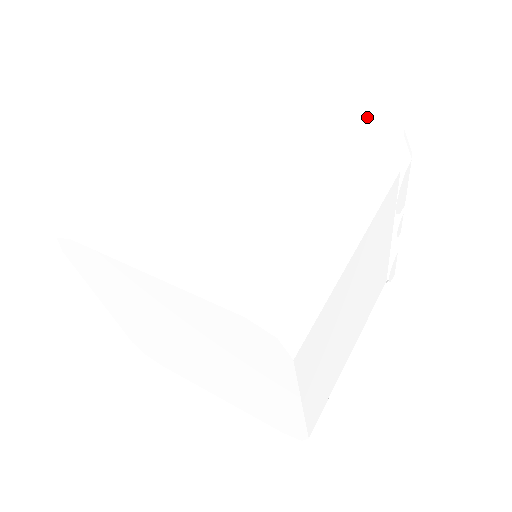
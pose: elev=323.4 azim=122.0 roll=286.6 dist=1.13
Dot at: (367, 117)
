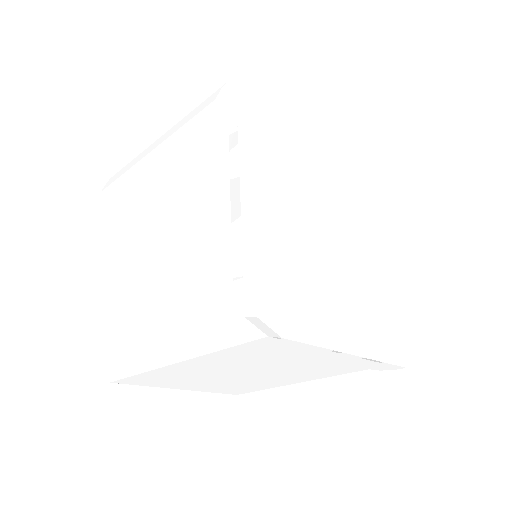
Dot at: (245, 261)
